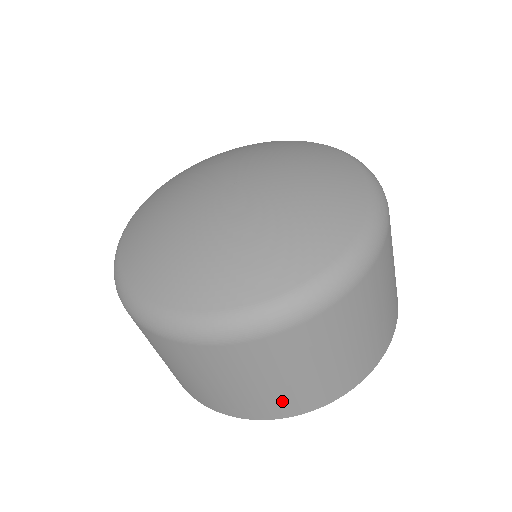
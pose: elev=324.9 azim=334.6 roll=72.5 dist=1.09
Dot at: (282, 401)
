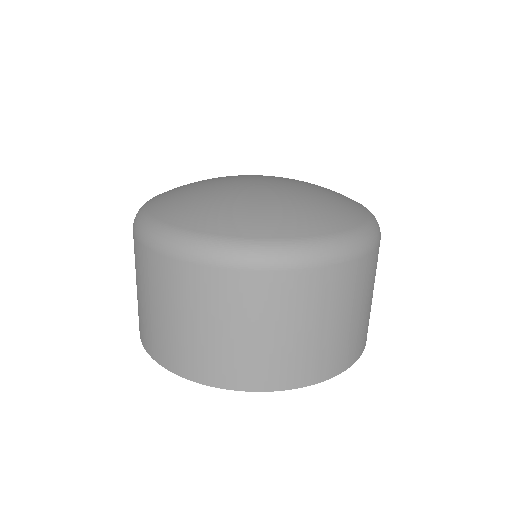
Dot at: (366, 328)
